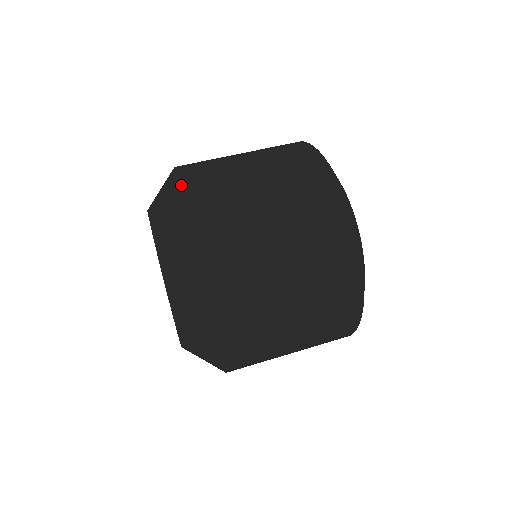
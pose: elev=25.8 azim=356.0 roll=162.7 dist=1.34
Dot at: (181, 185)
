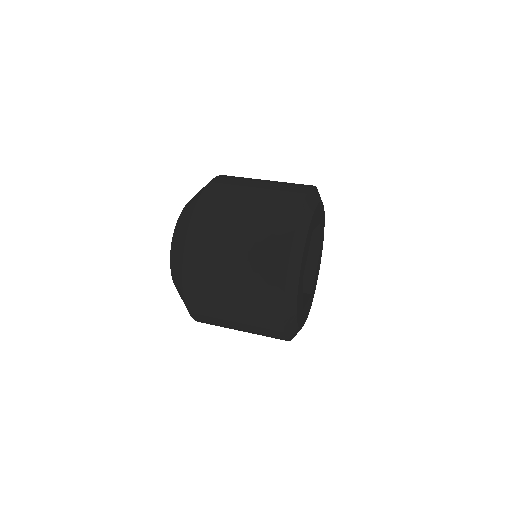
Dot at: (185, 237)
